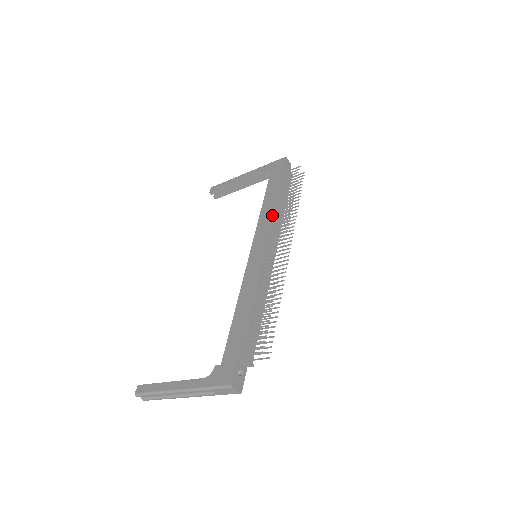
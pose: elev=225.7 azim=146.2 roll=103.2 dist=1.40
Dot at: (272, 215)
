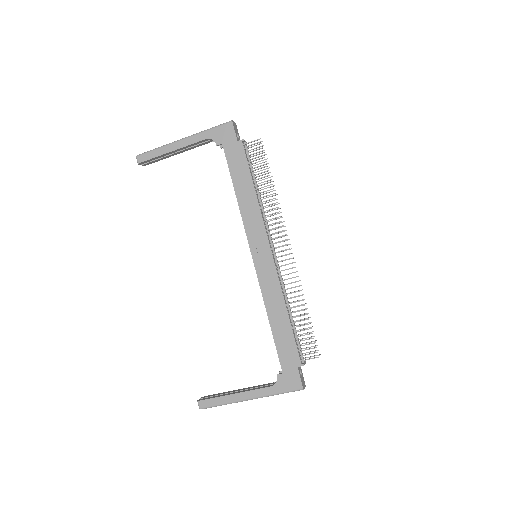
Dot at: (257, 210)
